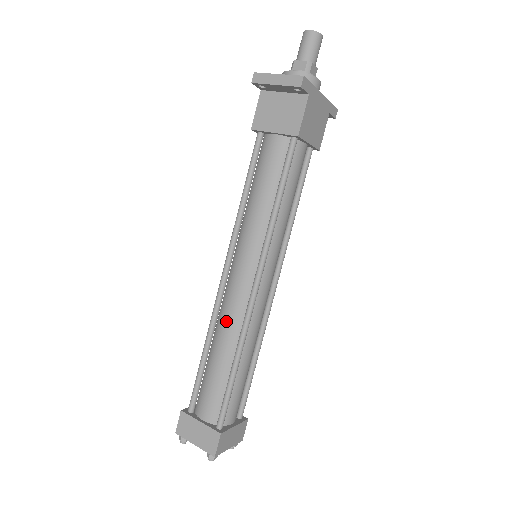
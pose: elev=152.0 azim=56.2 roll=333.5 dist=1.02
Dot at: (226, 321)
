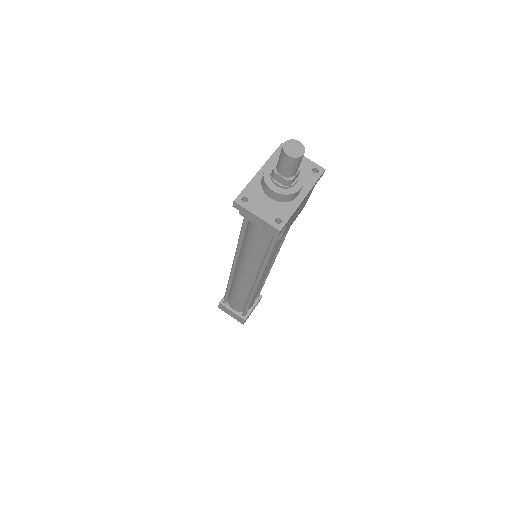
Dot at: (239, 286)
